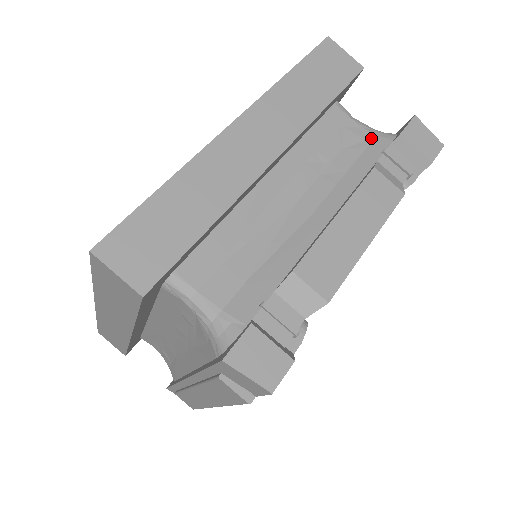
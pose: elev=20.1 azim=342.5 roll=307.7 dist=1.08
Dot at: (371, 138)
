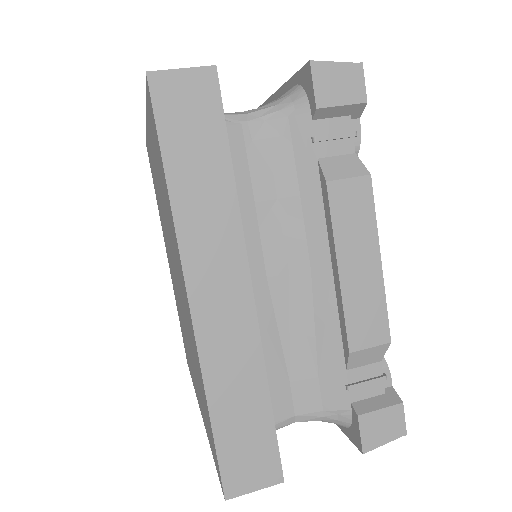
Dot at: (286, 127)
